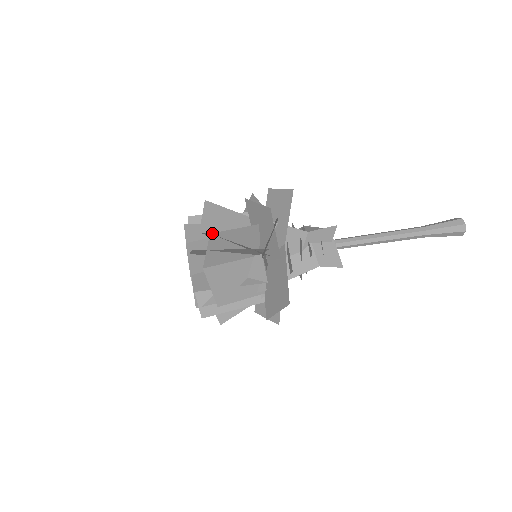
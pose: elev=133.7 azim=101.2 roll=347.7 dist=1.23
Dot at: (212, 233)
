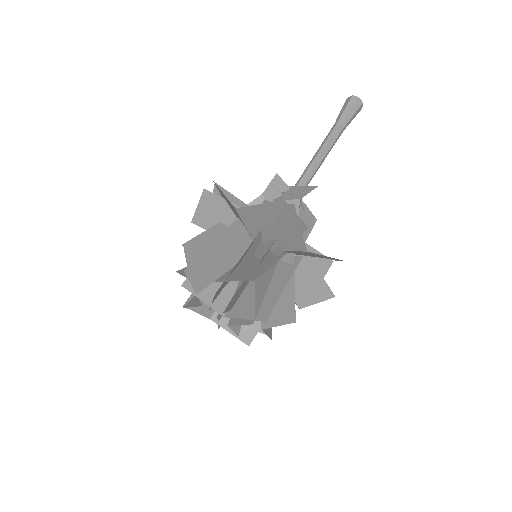
Dot at: (183, 244)
